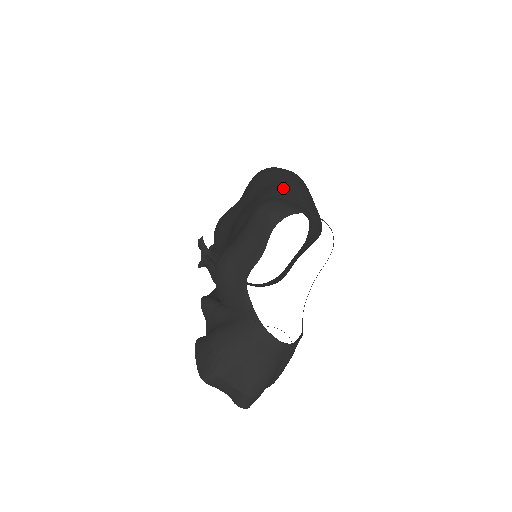
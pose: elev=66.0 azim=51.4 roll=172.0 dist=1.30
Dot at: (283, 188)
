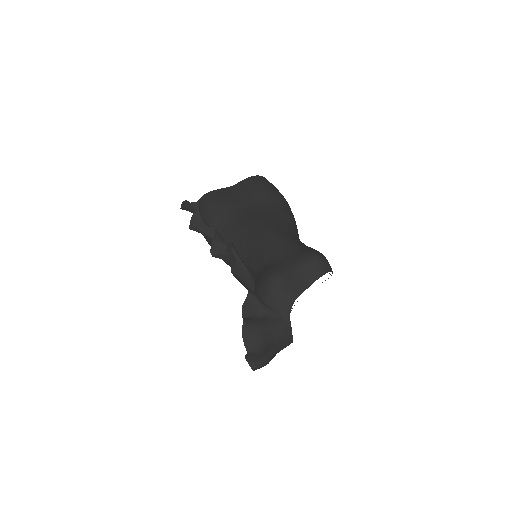
Dot at: (291, 219)
